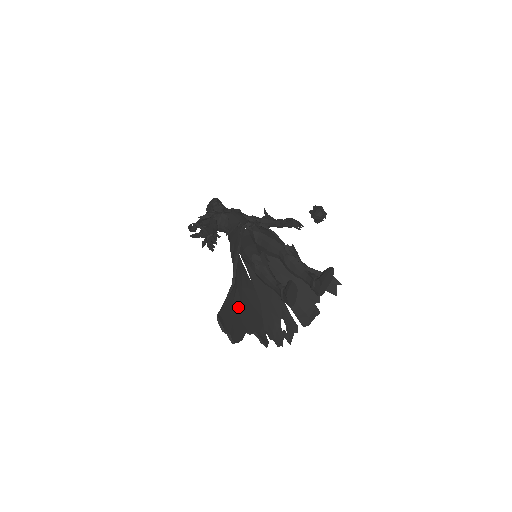
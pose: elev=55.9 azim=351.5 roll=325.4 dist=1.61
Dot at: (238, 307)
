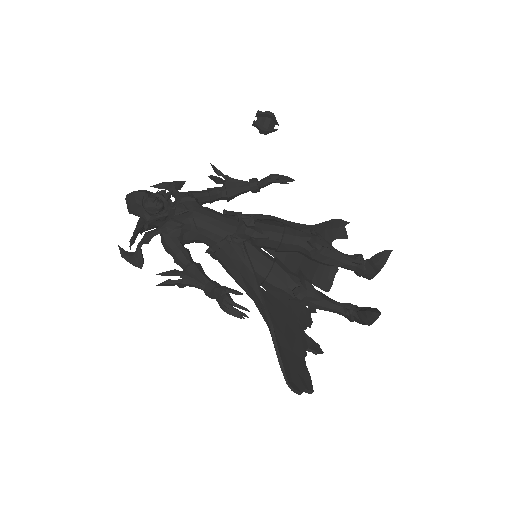
Dot at: (285, 344)
